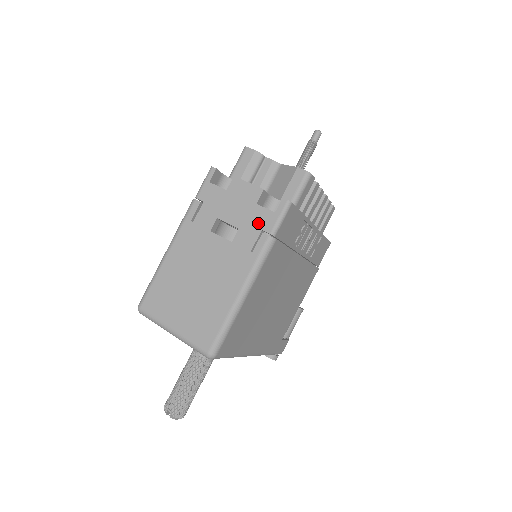
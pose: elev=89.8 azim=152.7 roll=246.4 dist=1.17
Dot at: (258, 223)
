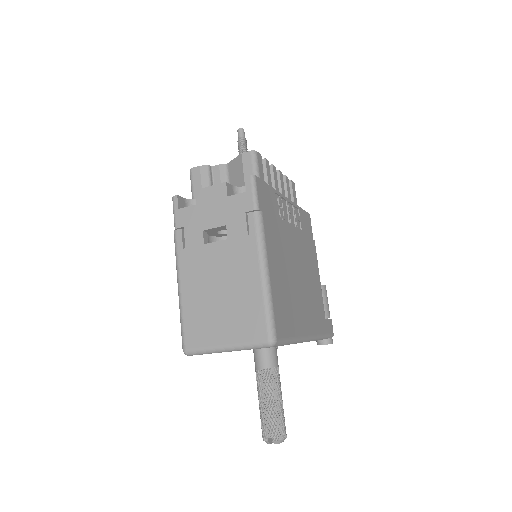
Dot at: (239, 209)
